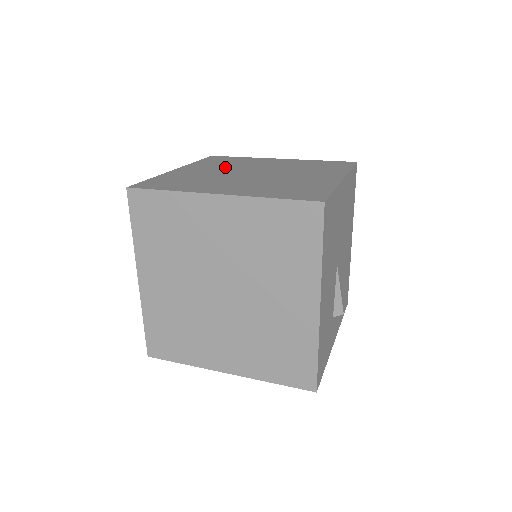
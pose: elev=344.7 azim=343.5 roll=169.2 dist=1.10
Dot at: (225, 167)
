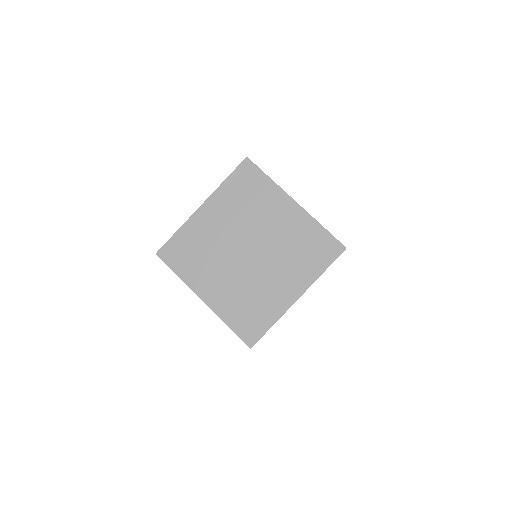
Dot at: occluded
